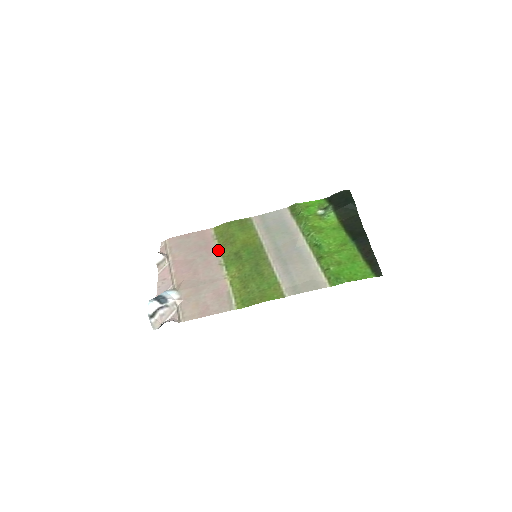
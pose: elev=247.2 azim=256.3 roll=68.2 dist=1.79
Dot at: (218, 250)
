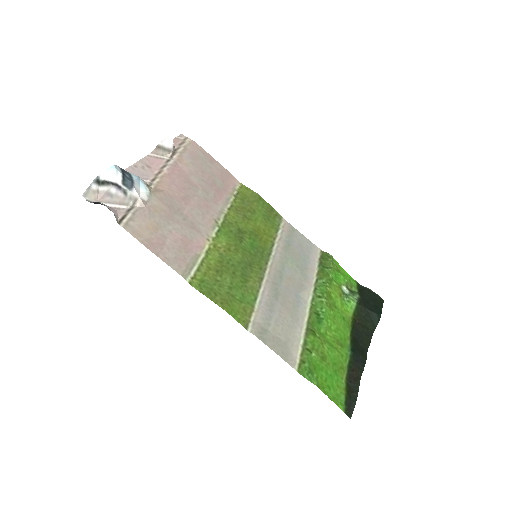
Dot at: (227, 207)
